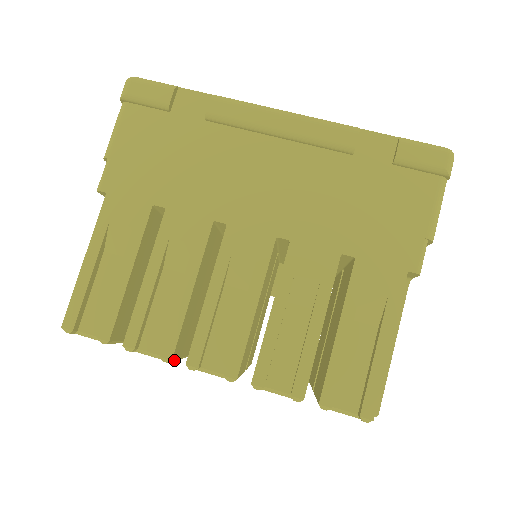
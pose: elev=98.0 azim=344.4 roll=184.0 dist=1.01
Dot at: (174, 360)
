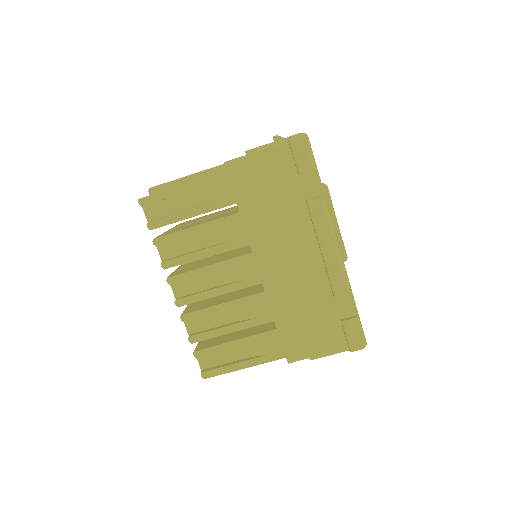
Dot at: occluded
